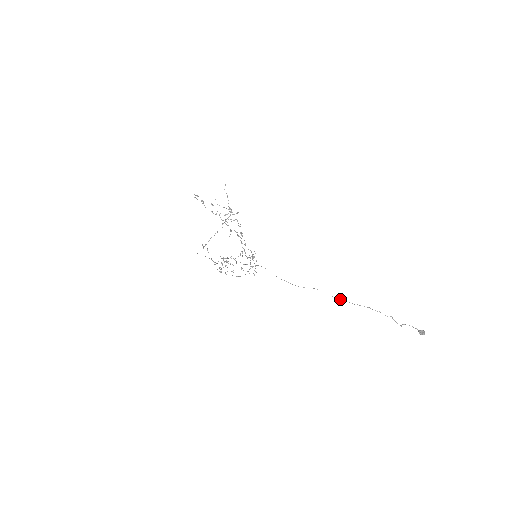
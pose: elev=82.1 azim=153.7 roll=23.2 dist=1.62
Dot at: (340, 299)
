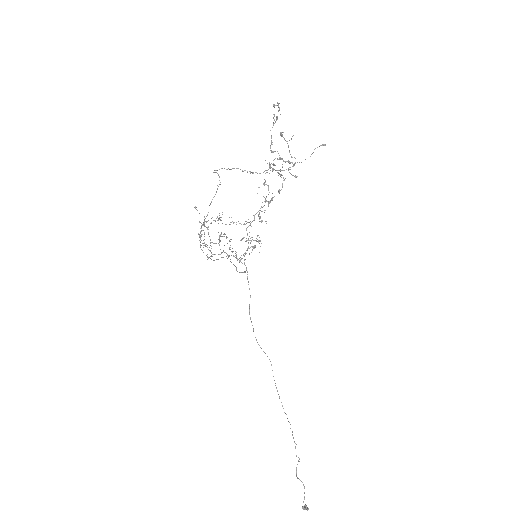
Dot at: occluded
